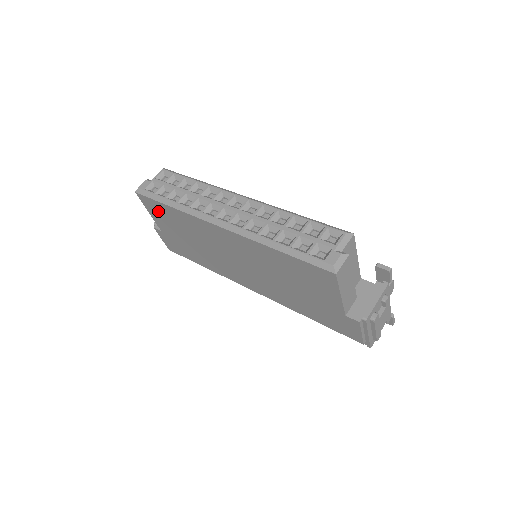
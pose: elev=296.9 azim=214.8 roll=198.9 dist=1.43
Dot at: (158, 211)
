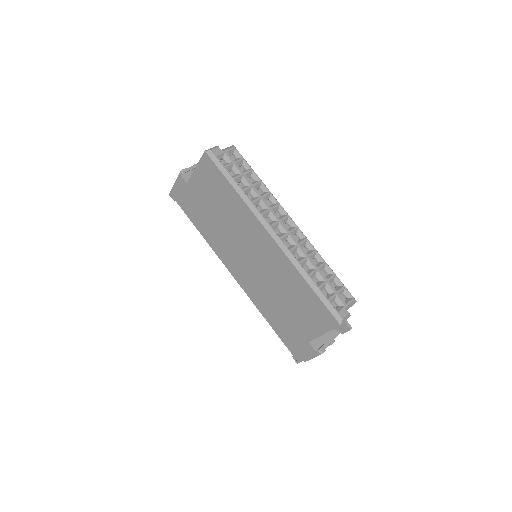
Dot at: (211, 177)
